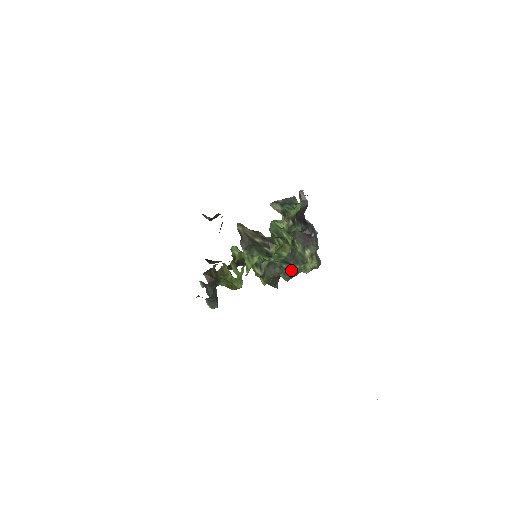
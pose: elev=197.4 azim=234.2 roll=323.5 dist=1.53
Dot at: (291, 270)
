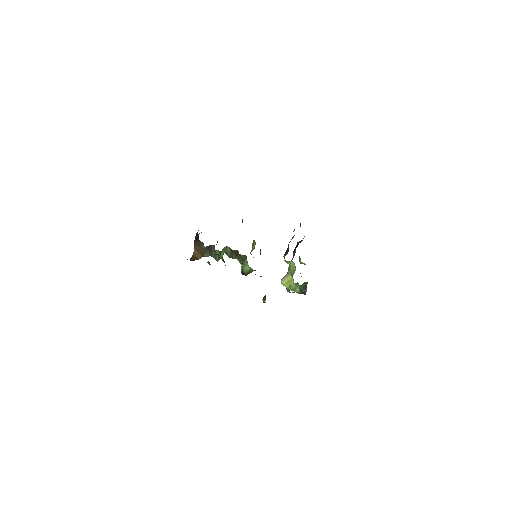
Dot at: occluded
